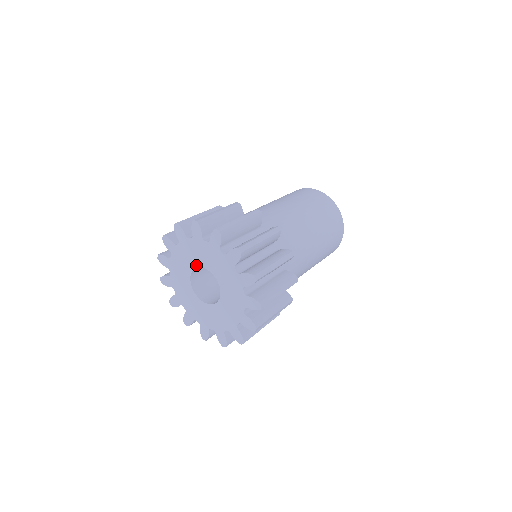
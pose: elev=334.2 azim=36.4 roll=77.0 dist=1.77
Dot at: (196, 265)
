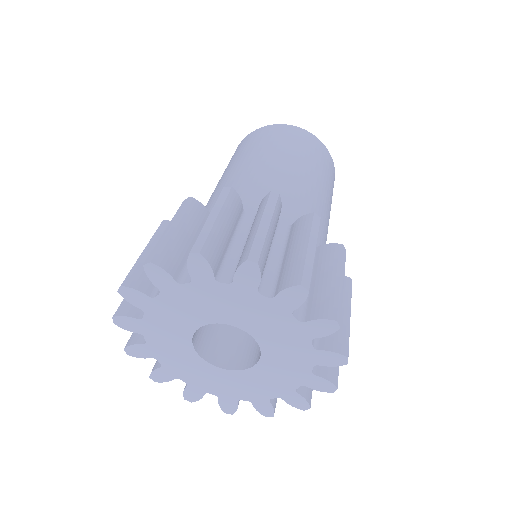
Dot at: (192, 328)
